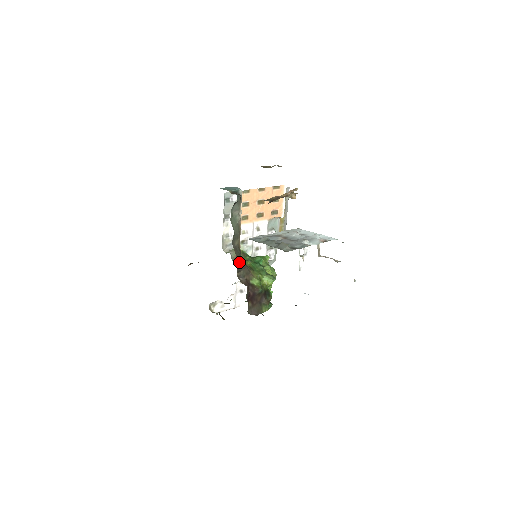
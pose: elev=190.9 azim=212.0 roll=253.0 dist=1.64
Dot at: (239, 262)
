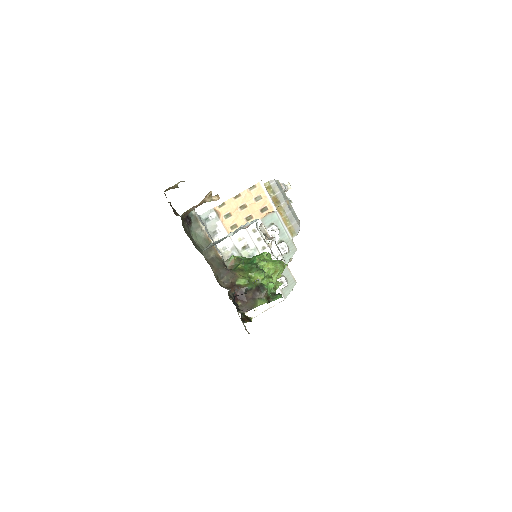
Dot at: (218, 270)
